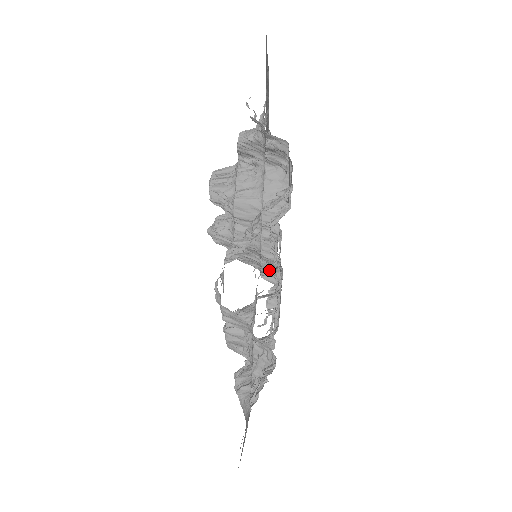
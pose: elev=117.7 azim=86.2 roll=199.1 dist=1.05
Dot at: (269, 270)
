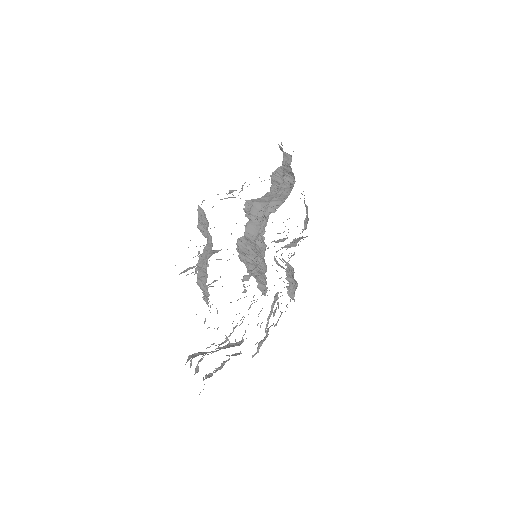
Dot at: (261, 270)
